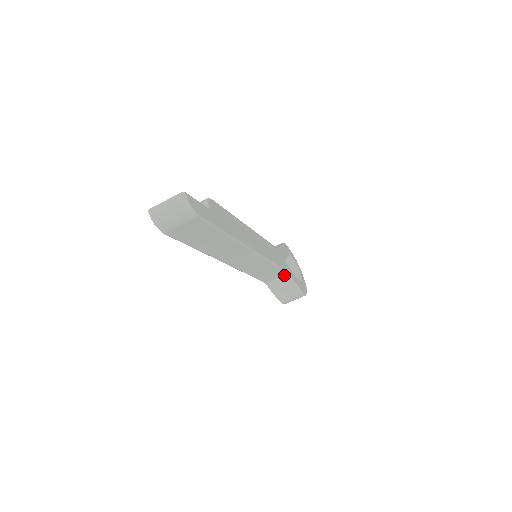
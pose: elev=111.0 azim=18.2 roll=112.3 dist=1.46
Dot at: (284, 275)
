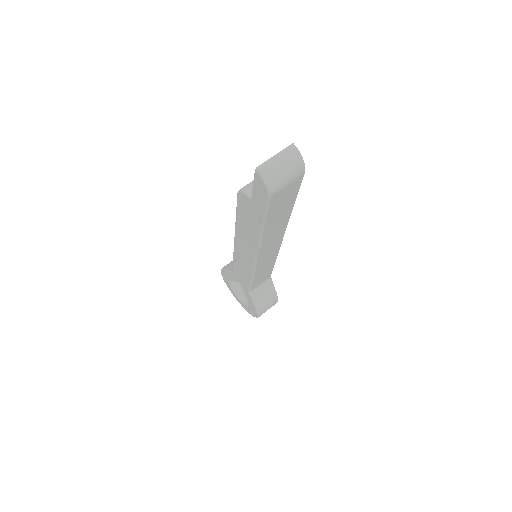
Dot at: (267, 280)
